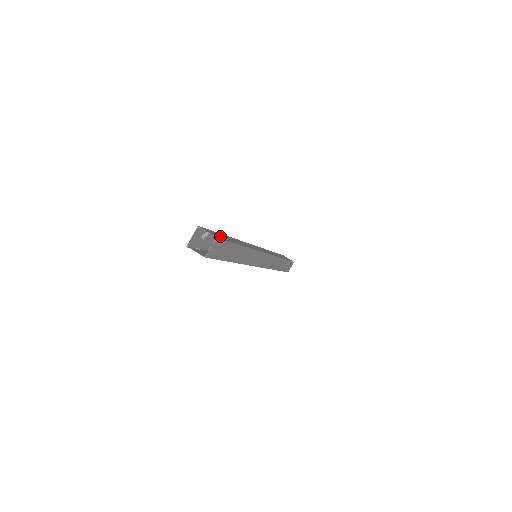
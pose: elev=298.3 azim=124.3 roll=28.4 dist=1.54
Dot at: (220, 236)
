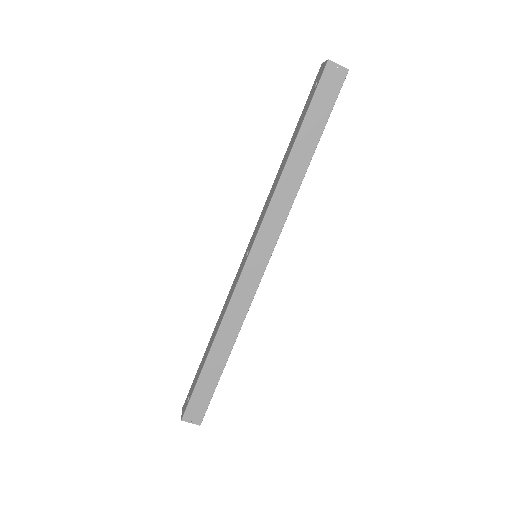
Dot at: (202, 396)
